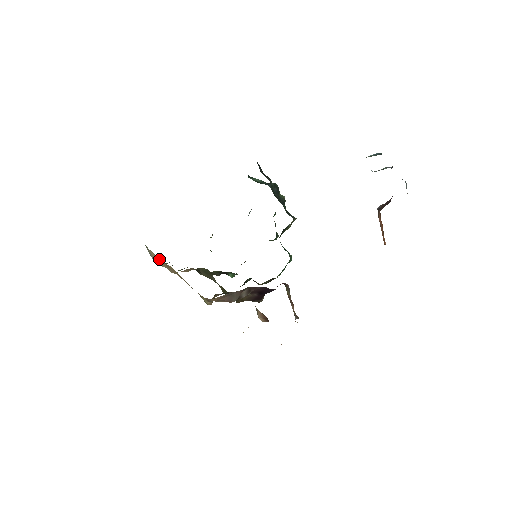
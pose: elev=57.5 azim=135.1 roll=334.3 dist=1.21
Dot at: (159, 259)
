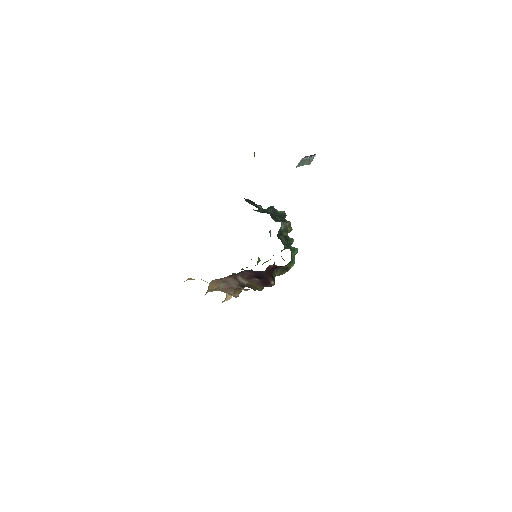
Dot at: occluded
